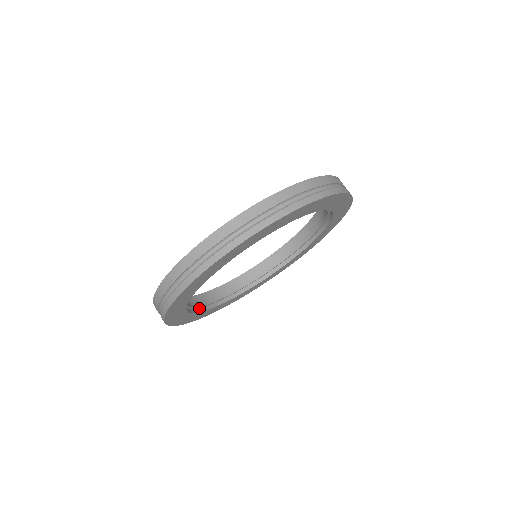
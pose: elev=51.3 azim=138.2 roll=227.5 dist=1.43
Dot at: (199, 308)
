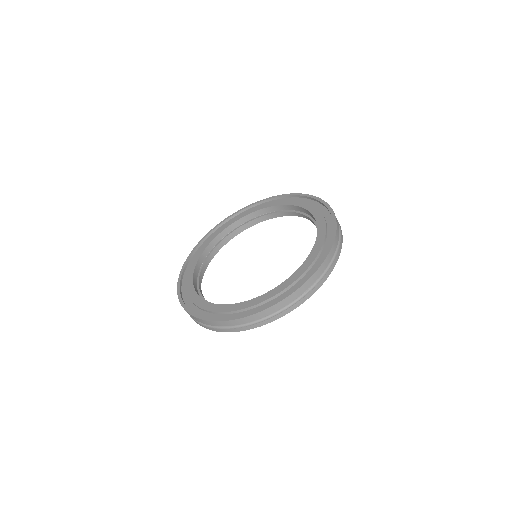
Dot at: (201, 276)
